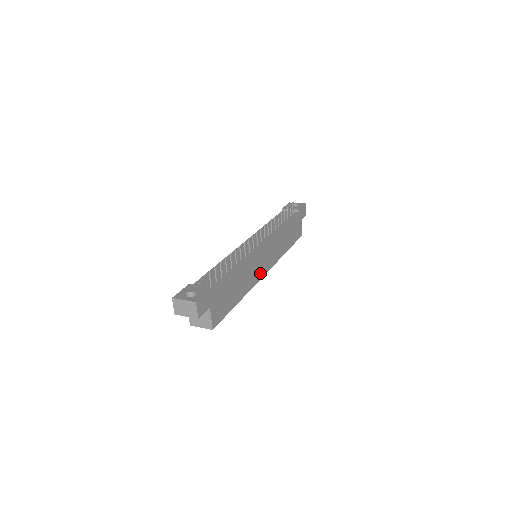
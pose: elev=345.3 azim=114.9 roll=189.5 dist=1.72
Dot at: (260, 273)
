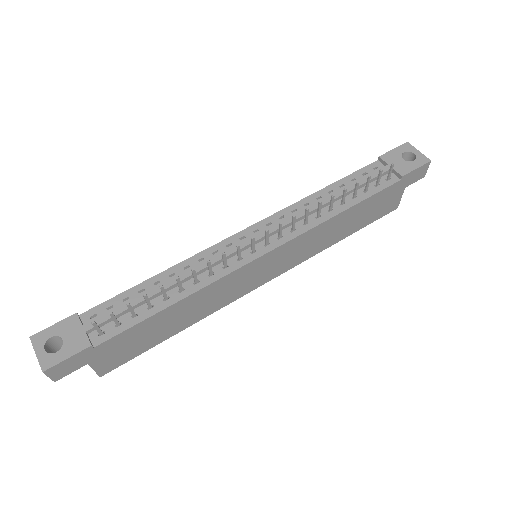
Dot at: (246, 288)
